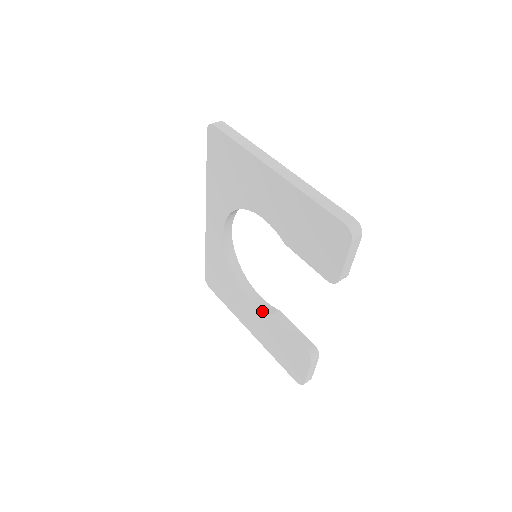
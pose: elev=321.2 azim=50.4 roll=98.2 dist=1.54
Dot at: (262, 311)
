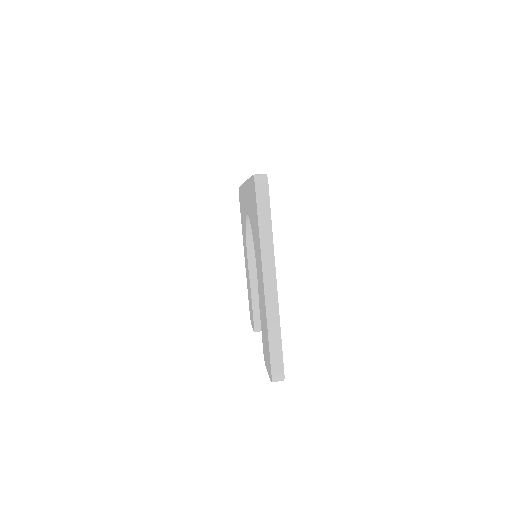
Dot at: (249, 272)
